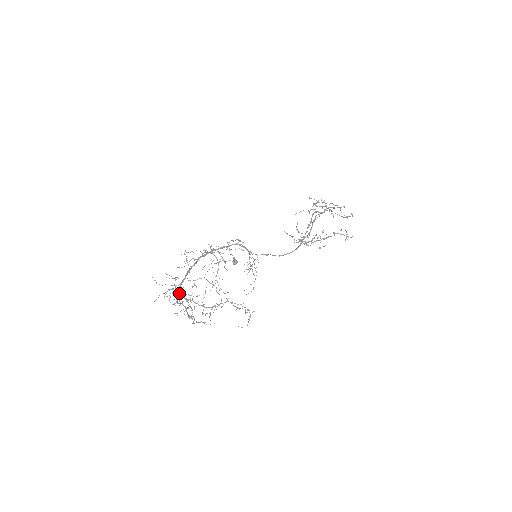
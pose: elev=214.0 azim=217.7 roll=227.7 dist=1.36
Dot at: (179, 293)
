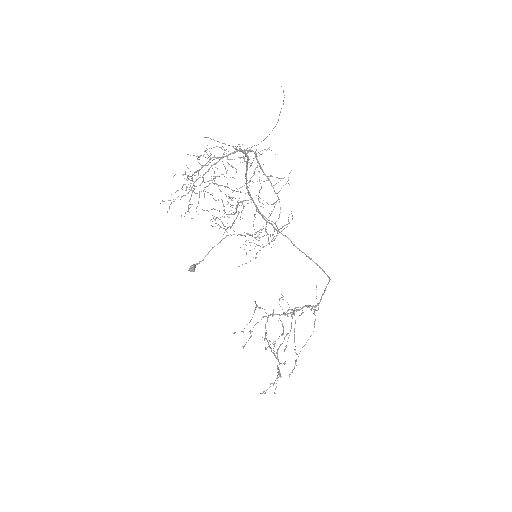
Dot at: occluded
